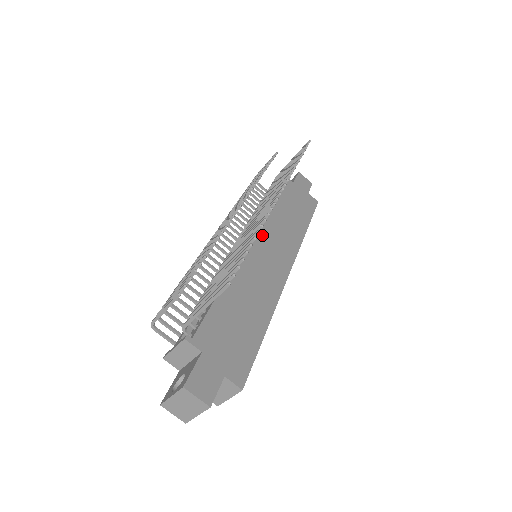
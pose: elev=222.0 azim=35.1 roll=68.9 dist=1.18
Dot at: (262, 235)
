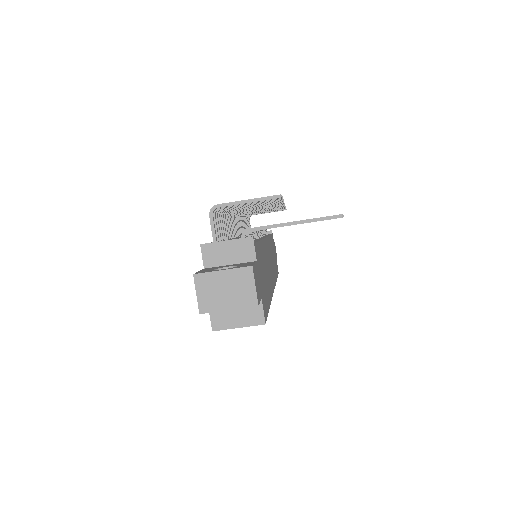
Dot at: occluded
